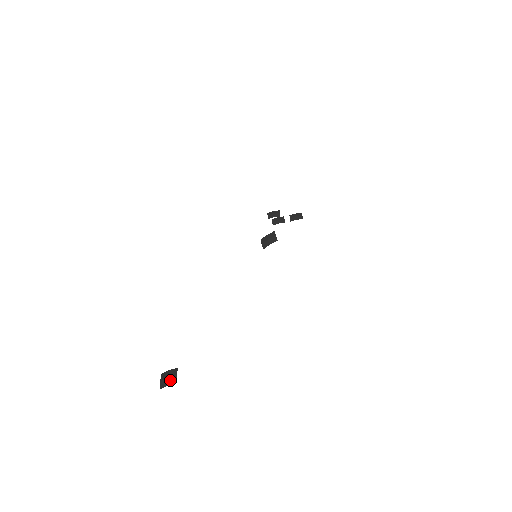
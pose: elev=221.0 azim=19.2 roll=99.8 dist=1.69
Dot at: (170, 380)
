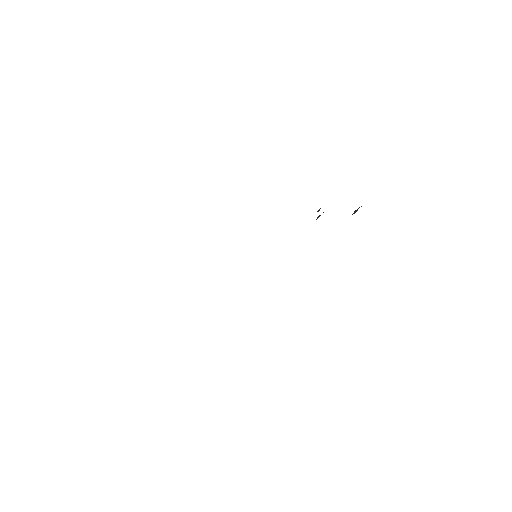
Dot at: occluded
